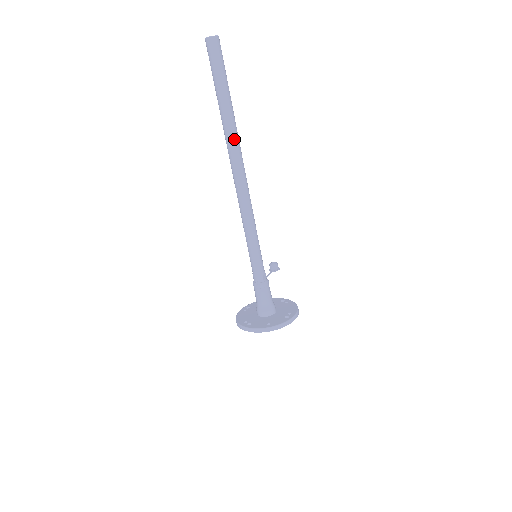
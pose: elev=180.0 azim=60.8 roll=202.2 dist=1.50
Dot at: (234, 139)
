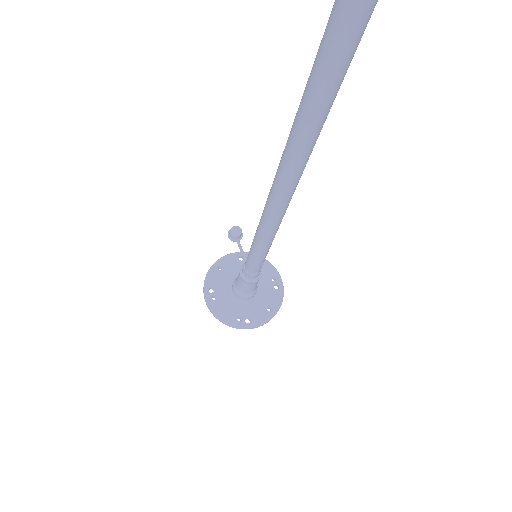
Dot at: occluded
